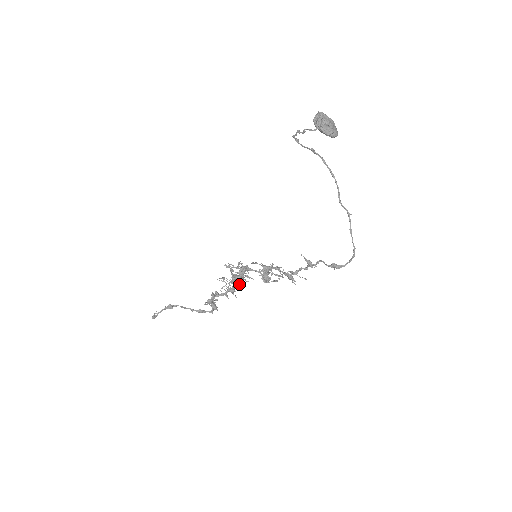
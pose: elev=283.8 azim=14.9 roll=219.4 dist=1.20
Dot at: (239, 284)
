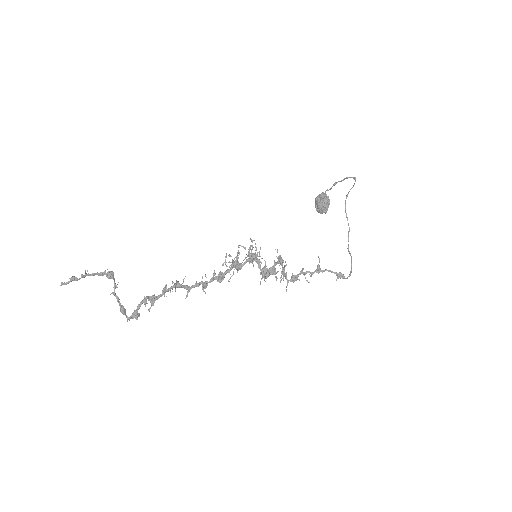
Dot at: (224, 276)
